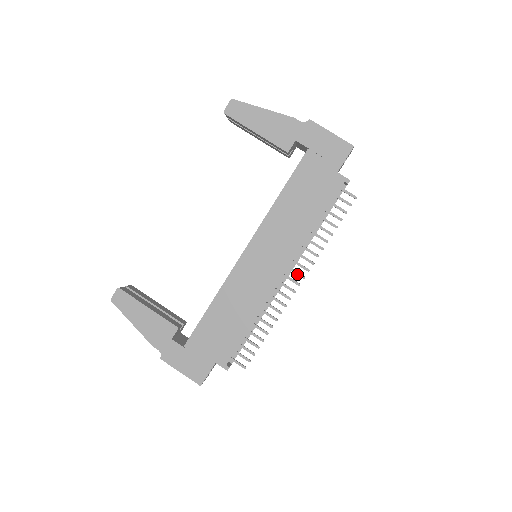
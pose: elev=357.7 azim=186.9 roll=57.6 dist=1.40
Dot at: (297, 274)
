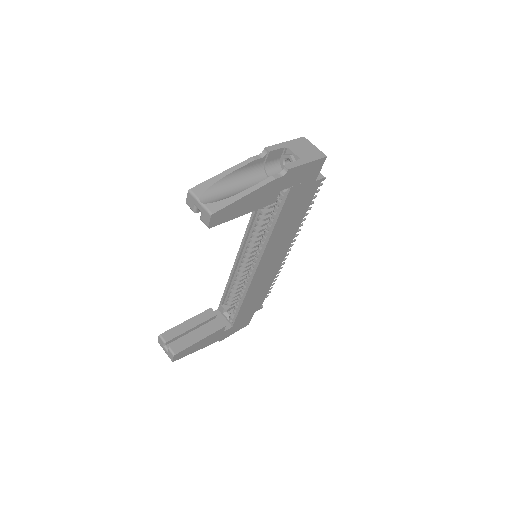
Dot at: occluded
